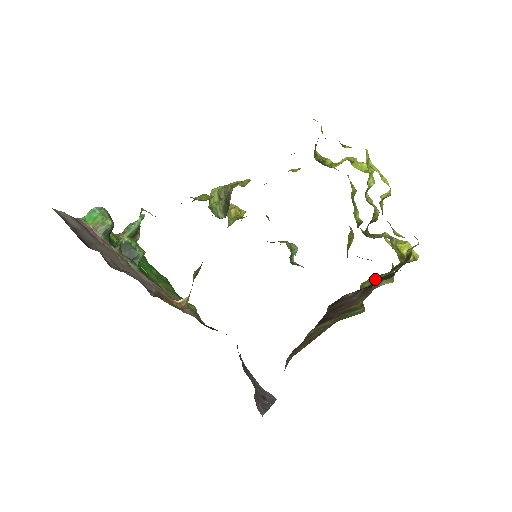
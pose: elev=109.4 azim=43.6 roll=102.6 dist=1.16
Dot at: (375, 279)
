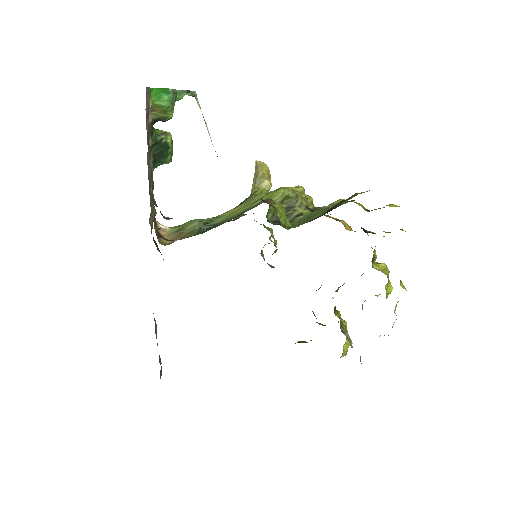
Dot at: occluded
